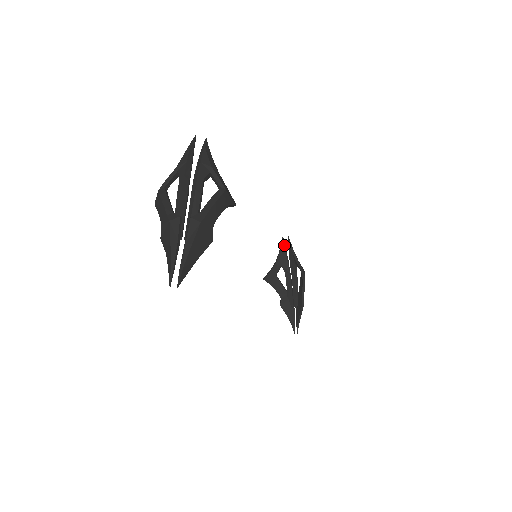
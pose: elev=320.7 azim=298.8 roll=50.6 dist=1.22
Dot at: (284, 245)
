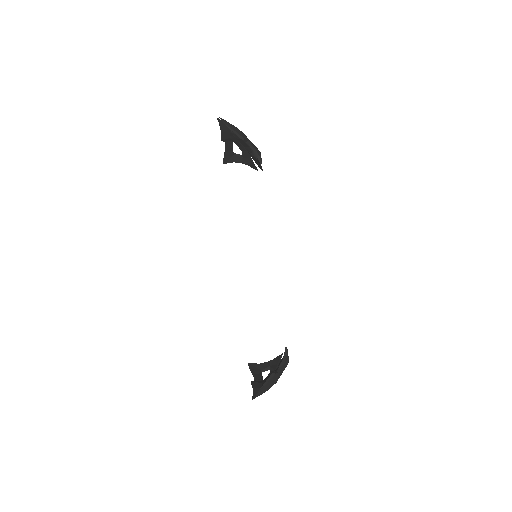
Dot at: (281, 357)
